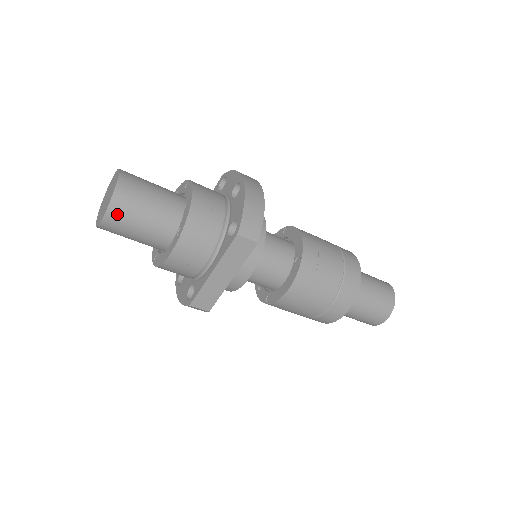
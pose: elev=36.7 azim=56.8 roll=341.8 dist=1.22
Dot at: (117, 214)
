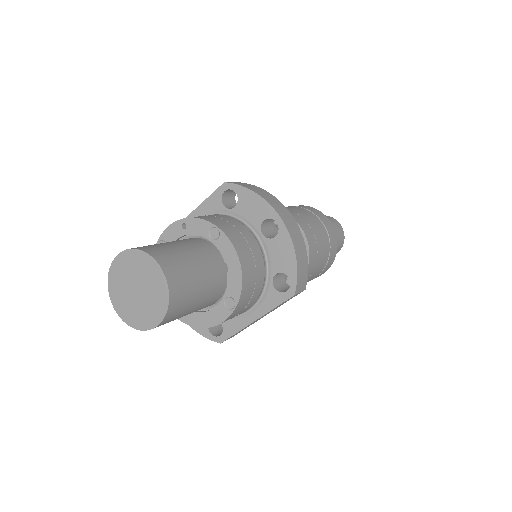
Dot at: (170, 319)
